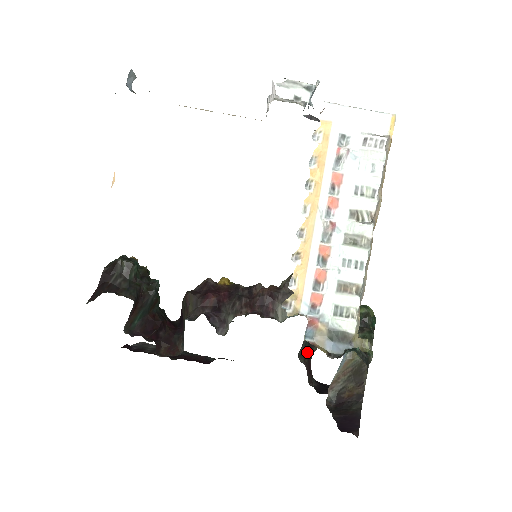
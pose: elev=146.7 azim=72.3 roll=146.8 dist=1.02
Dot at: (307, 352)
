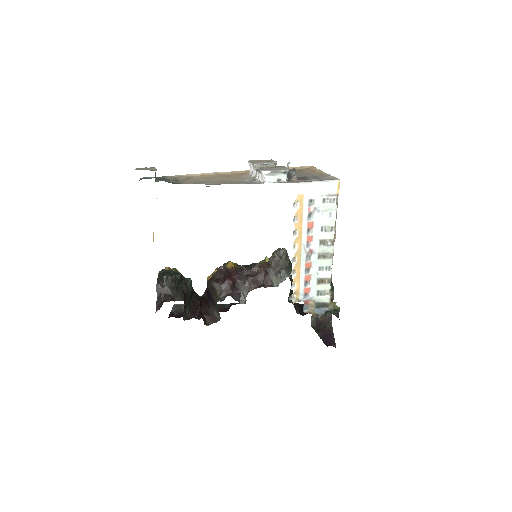
Dot at: (291, 294)
